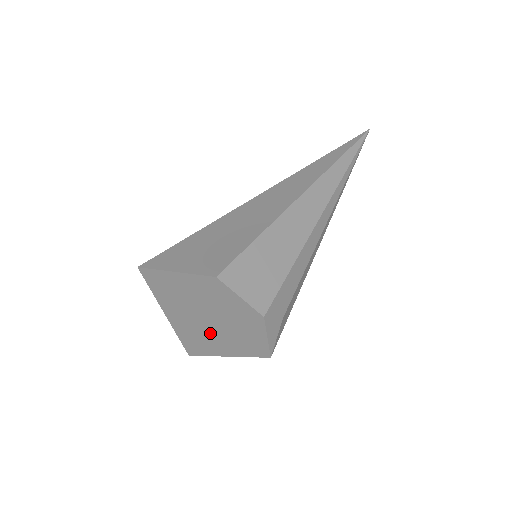
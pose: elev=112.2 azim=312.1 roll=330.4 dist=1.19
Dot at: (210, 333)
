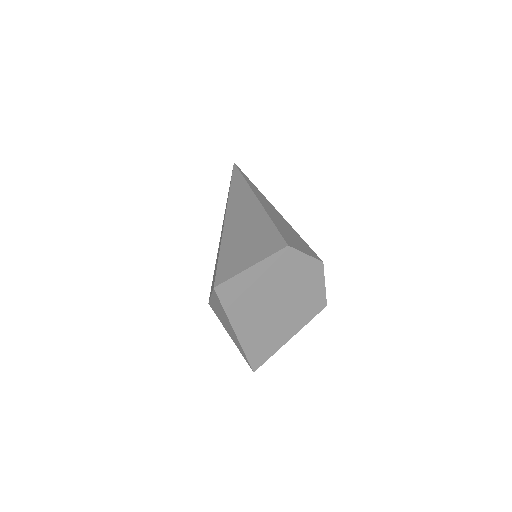
Dot at: (277, 320)
